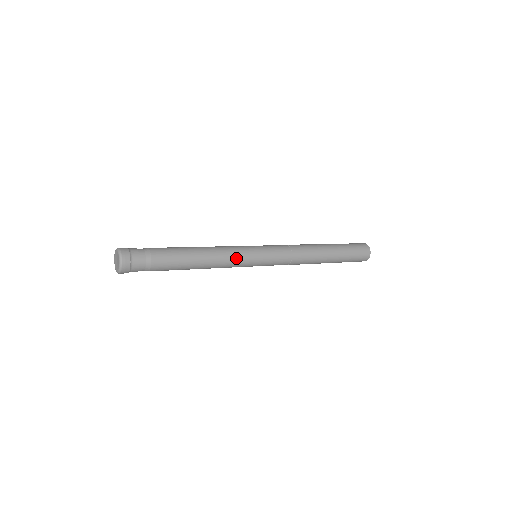
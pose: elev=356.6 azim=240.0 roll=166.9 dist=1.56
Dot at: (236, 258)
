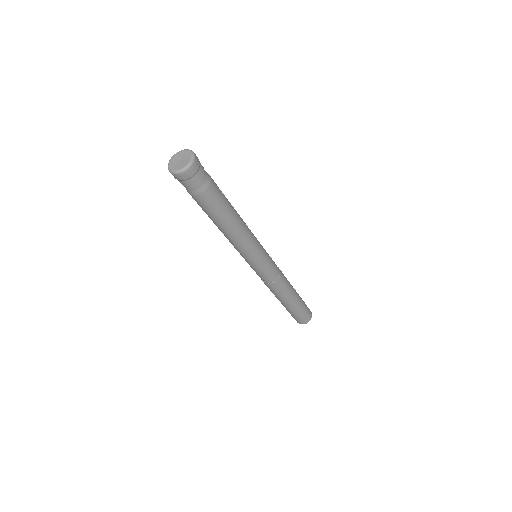
Dot at: (253, 243)
